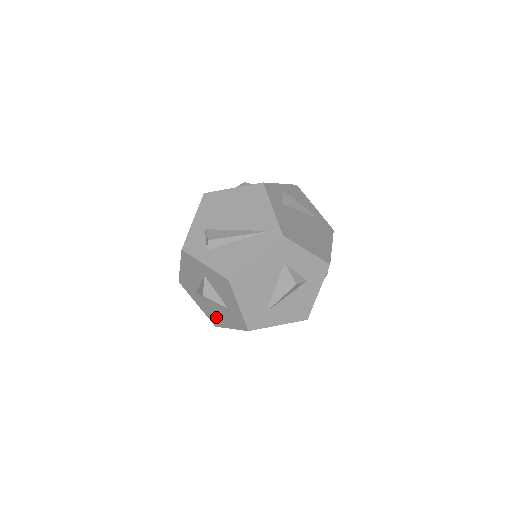
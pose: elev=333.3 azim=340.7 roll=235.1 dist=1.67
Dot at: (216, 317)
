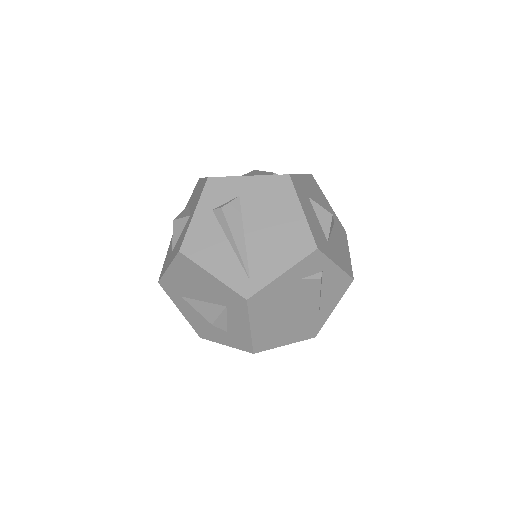
Dot at: occluded
